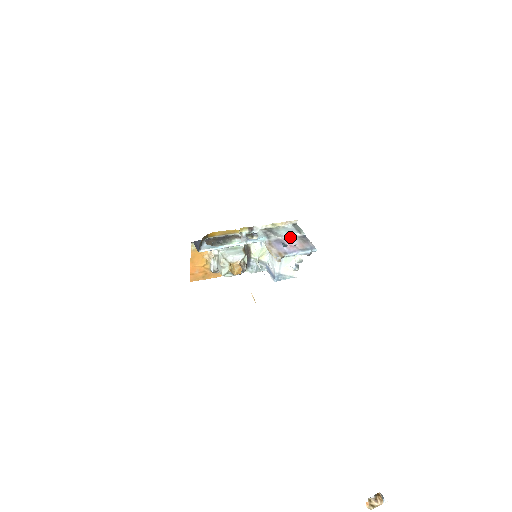
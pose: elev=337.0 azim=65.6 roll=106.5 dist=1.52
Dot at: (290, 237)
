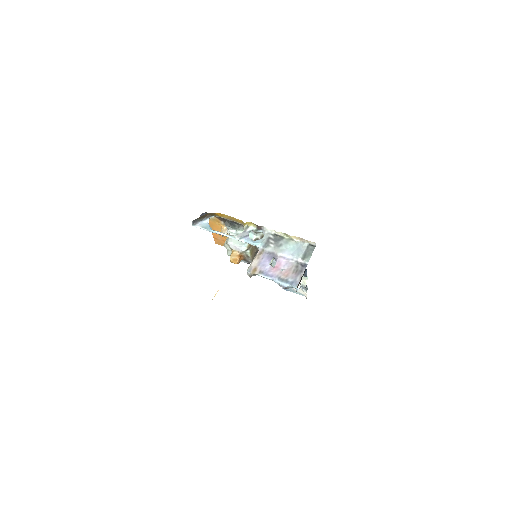
Dot at: (288, 257)
